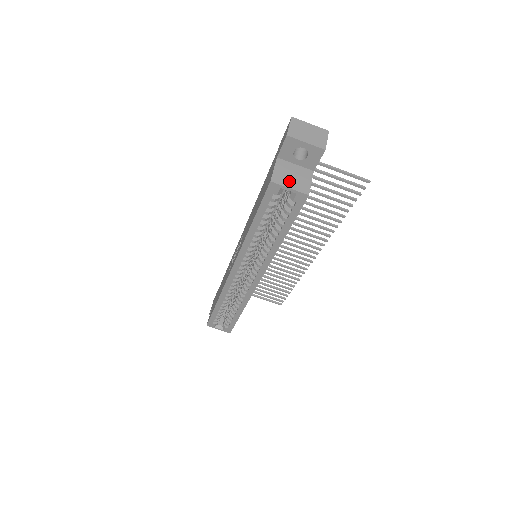
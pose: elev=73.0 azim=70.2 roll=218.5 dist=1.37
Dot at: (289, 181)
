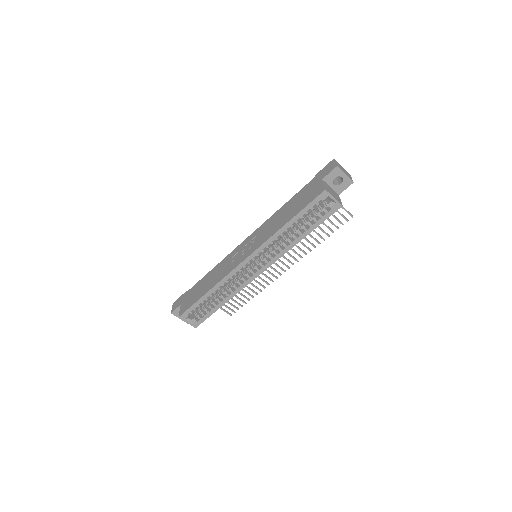
Dot at: (332, 194)
